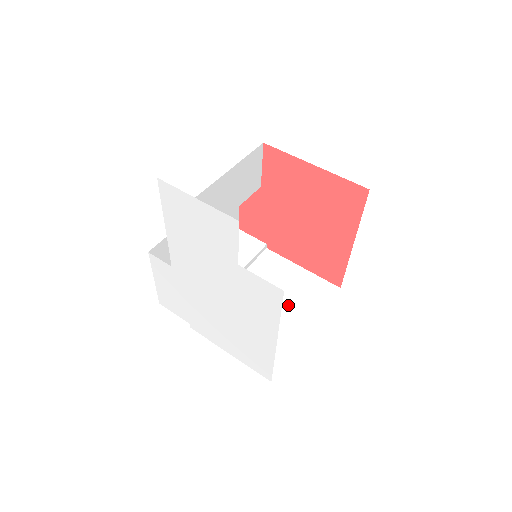
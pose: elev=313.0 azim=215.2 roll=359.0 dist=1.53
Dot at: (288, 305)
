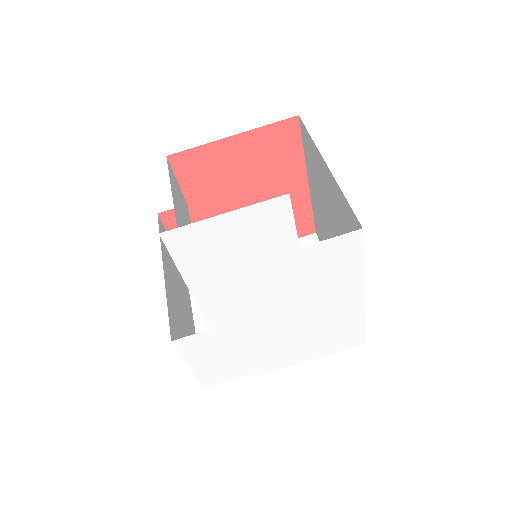
Dot at: occluded
